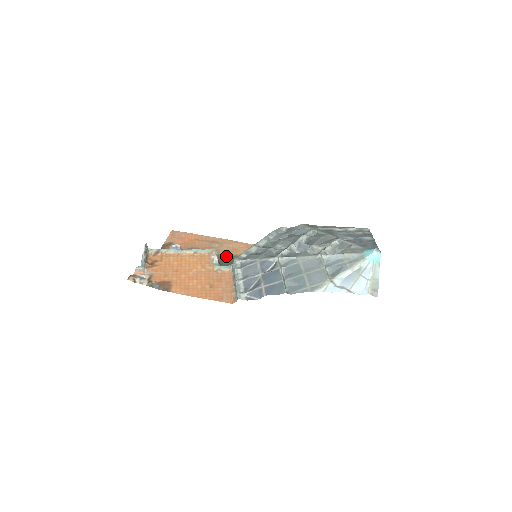
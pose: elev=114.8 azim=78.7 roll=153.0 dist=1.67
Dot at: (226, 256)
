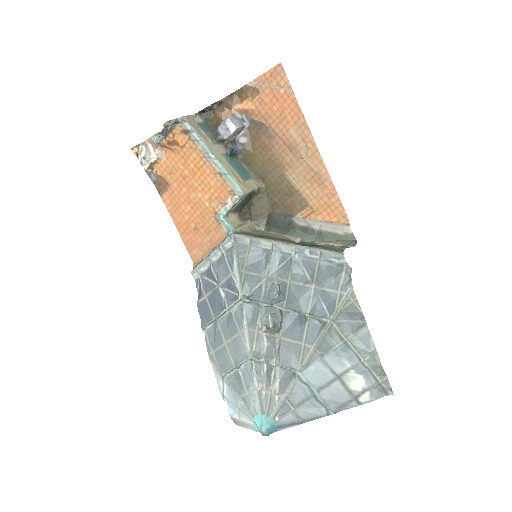
Dot at: (288, 183)
